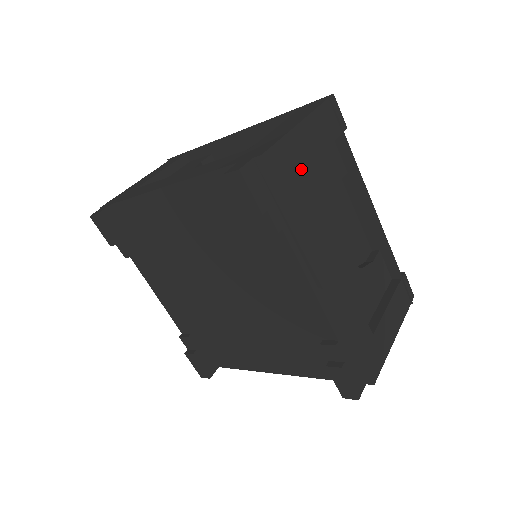
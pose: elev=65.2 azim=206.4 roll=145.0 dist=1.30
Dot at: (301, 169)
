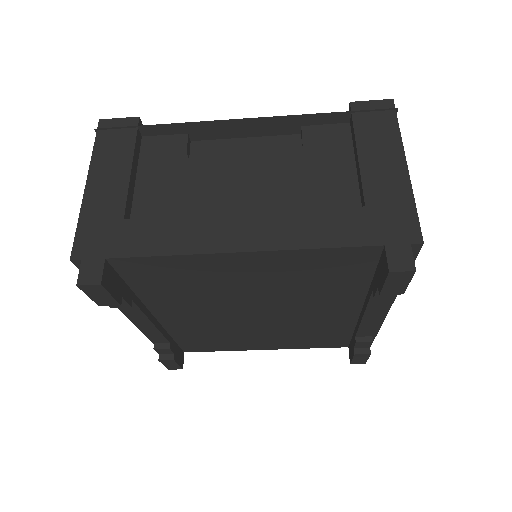
Dot at: occluded
